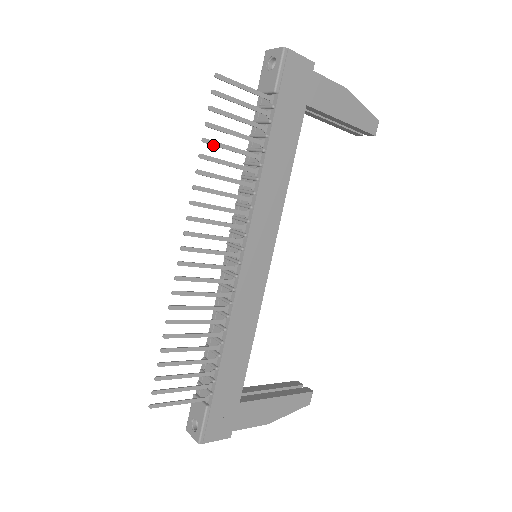
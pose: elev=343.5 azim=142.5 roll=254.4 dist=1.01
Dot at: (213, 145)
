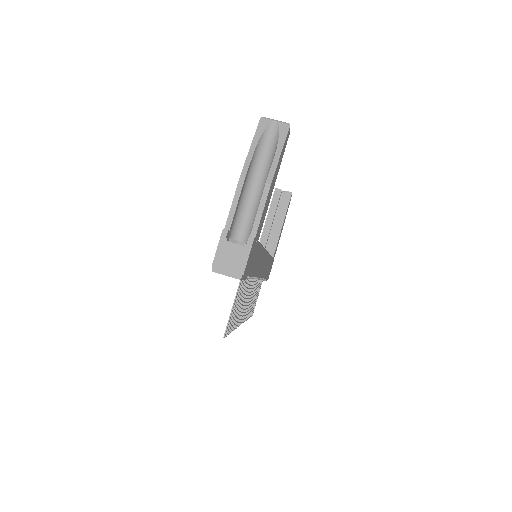
Dot at: occluded
